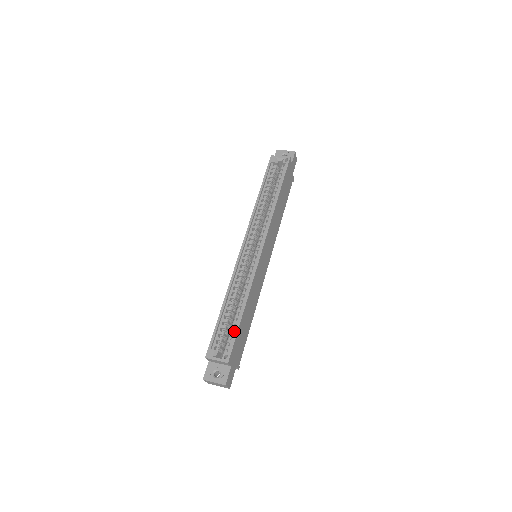
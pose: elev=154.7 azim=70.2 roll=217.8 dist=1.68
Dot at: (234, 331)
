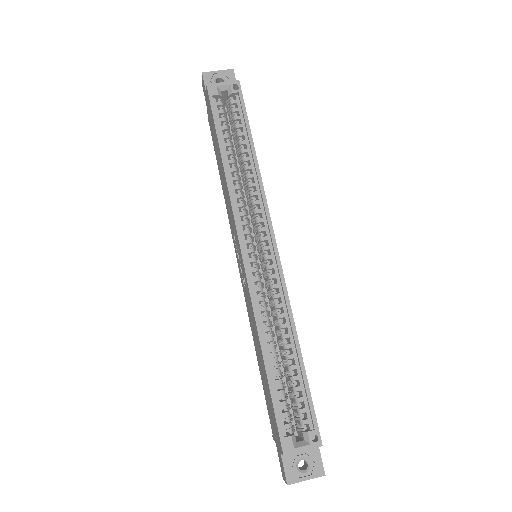
Dot at: (302, 392)
